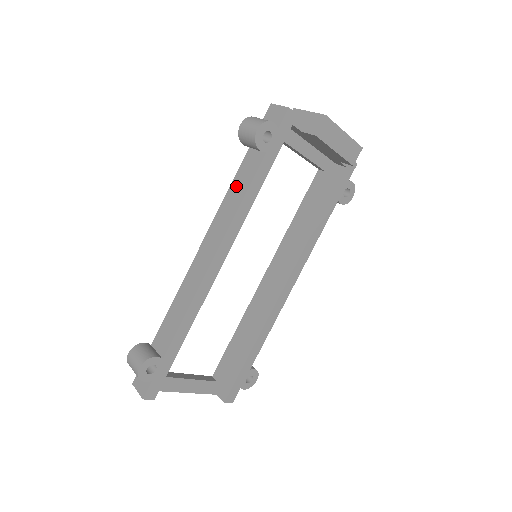
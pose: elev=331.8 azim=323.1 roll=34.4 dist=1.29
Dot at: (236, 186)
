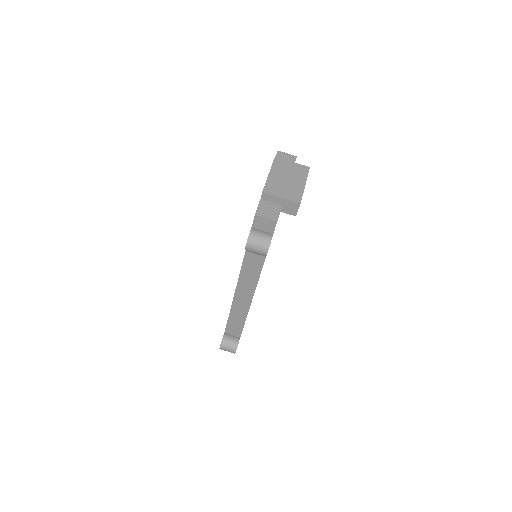
Dot at: (249, 264)
